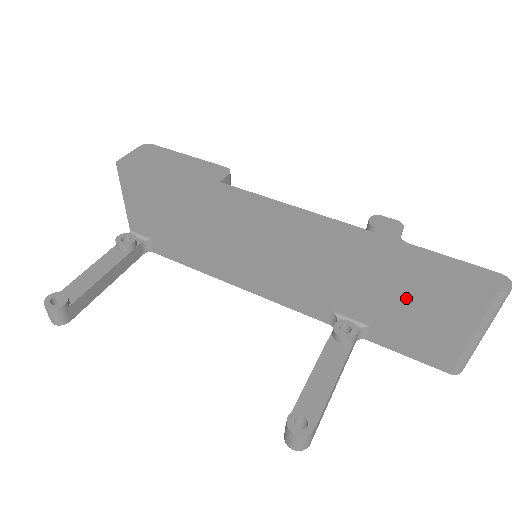
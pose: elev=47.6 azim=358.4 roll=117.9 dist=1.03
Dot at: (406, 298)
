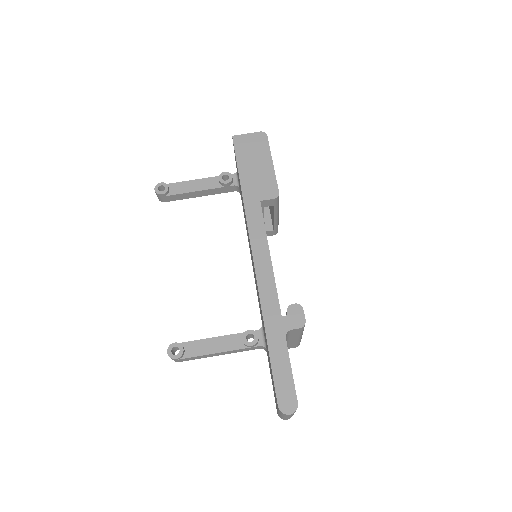
Dot at: occluded
